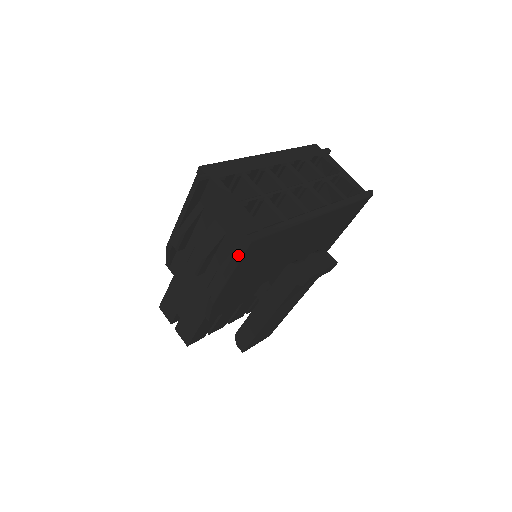
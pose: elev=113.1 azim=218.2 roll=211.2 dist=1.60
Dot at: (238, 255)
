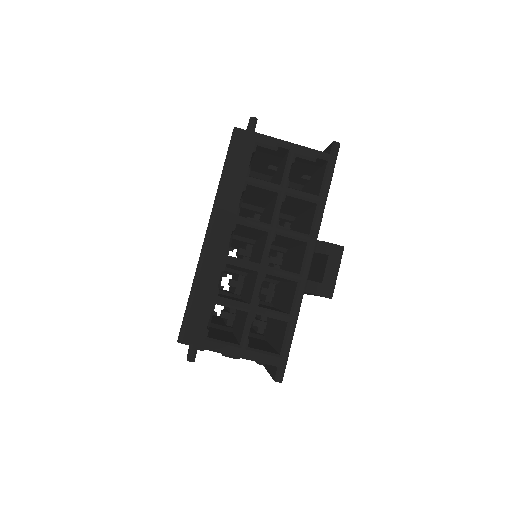
Dot at: occluded
